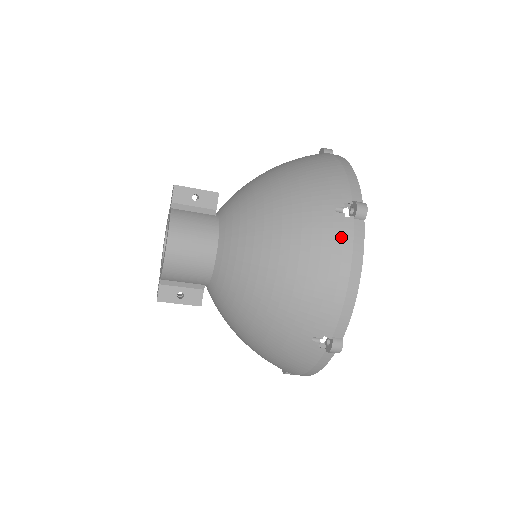
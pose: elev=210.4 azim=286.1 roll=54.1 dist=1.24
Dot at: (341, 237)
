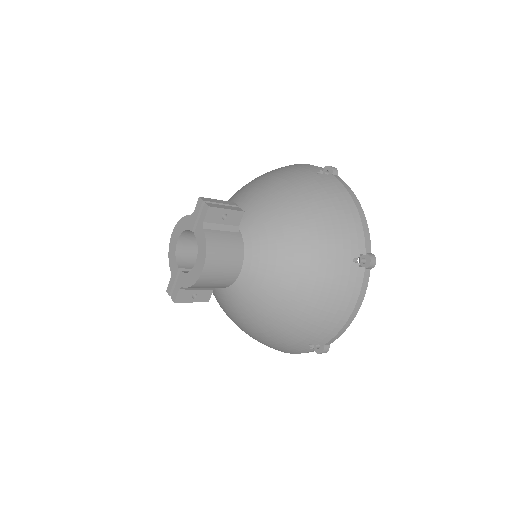
Dot at: (354, 284)
